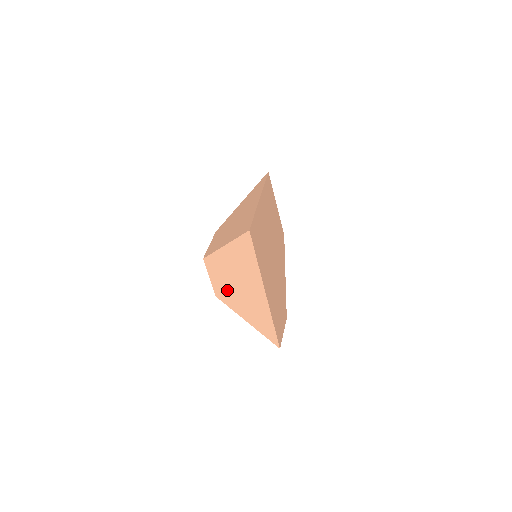
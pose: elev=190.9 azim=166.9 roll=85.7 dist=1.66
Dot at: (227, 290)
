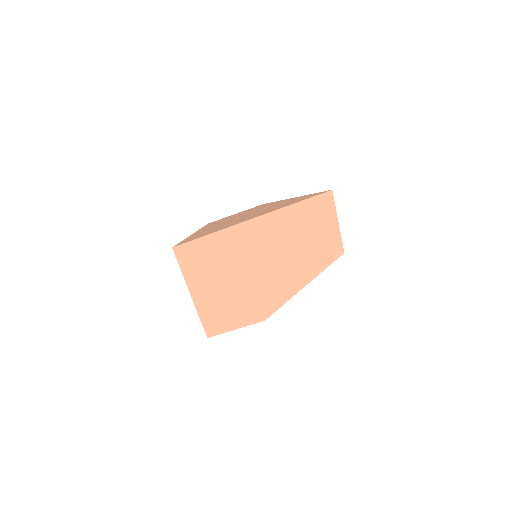
Dot at: occluded
